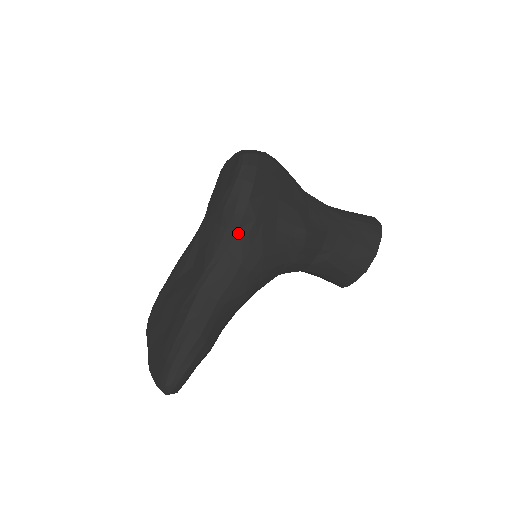
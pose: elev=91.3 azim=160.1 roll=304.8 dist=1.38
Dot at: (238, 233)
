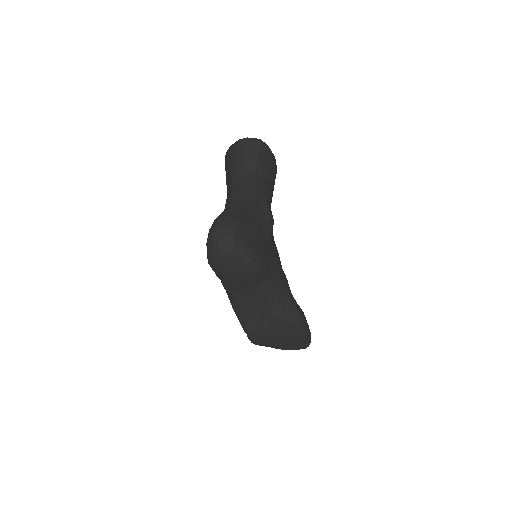
Dot at: (269, 275)
